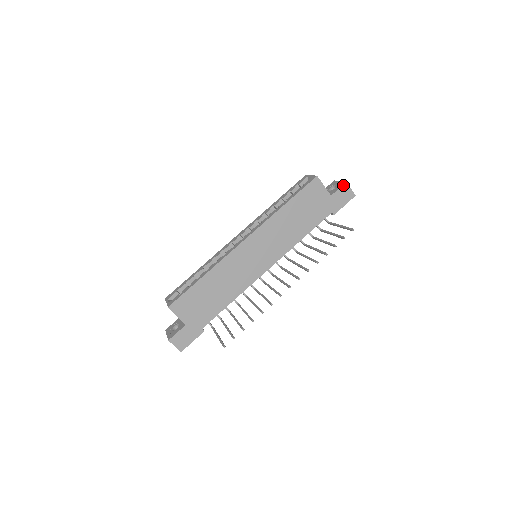
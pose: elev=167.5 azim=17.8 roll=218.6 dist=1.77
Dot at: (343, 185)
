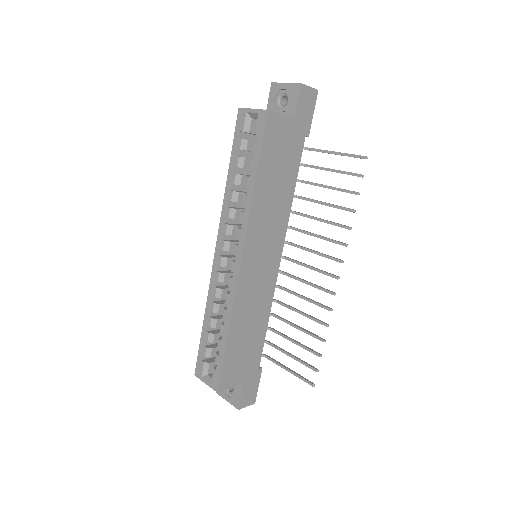
Dot at: (300, 91)
